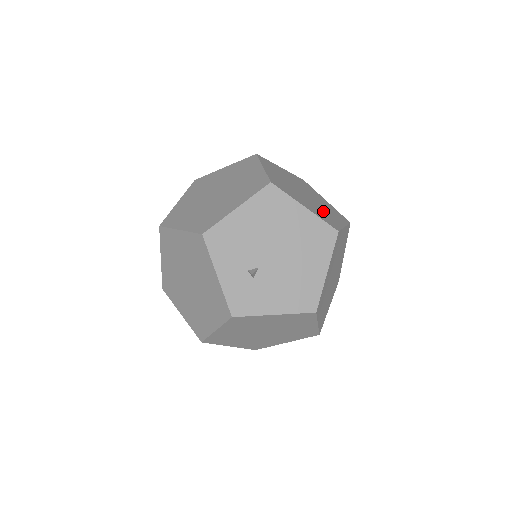
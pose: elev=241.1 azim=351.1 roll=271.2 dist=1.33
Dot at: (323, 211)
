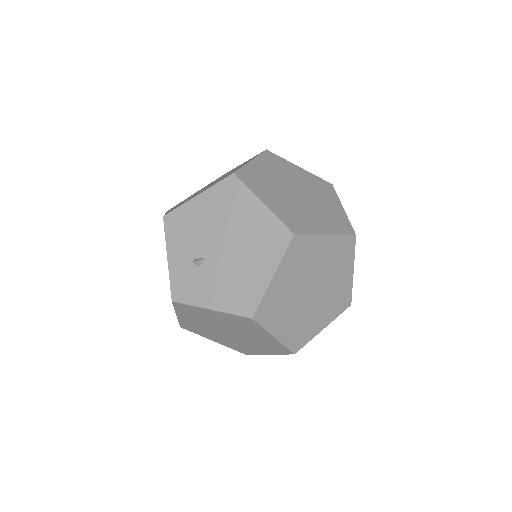
Dot at: (304, 213)
